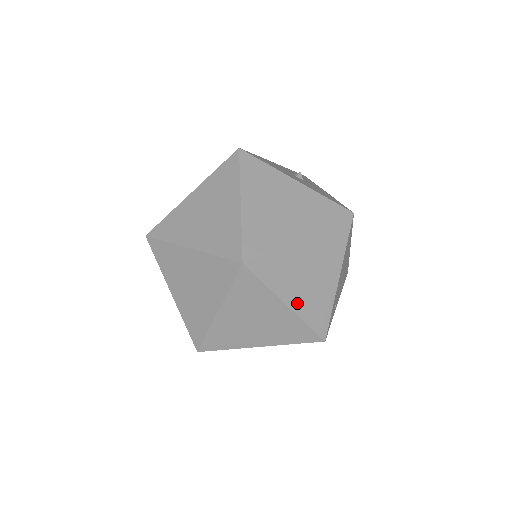
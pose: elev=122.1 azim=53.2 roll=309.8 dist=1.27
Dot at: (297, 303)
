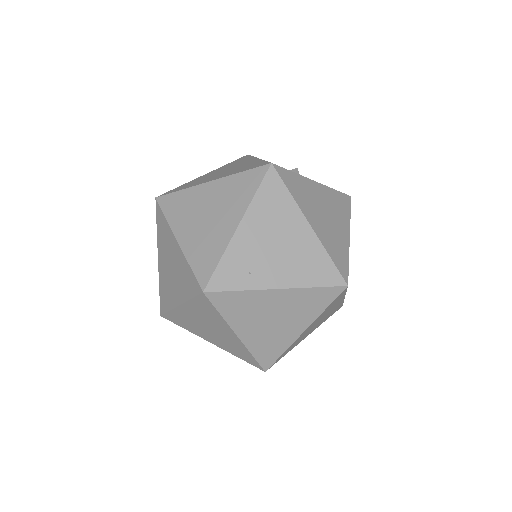
Dot at: (187, 241)
